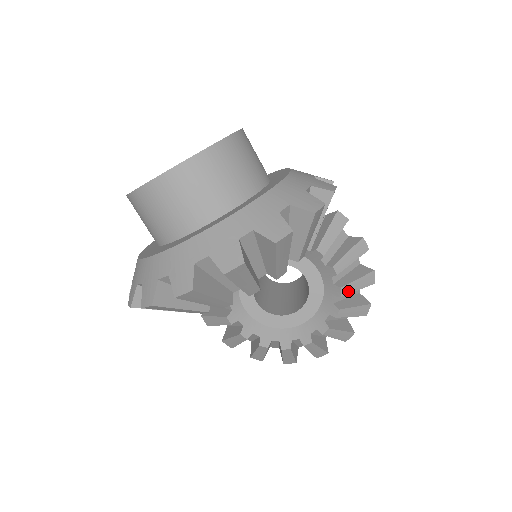
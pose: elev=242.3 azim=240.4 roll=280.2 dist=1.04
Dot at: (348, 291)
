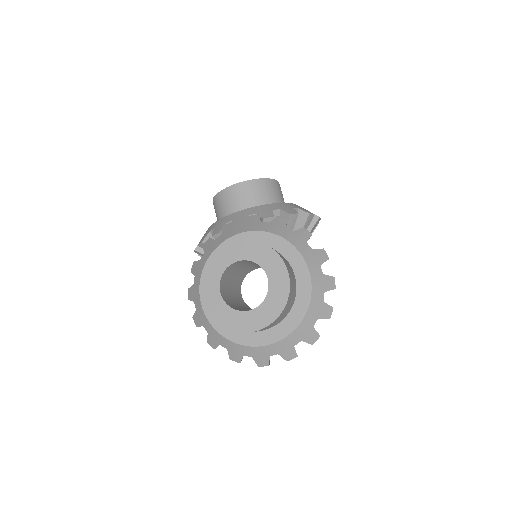
Dot at: occluded
